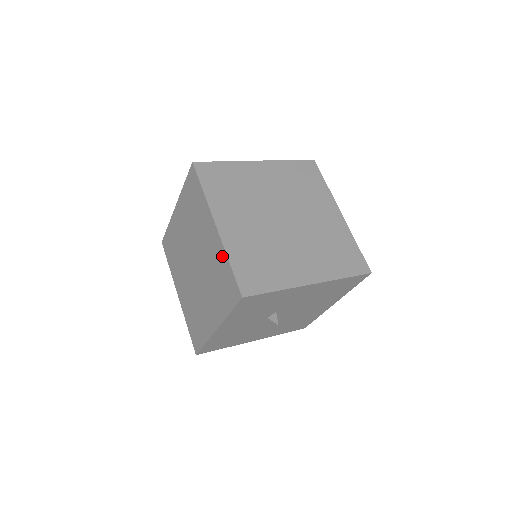
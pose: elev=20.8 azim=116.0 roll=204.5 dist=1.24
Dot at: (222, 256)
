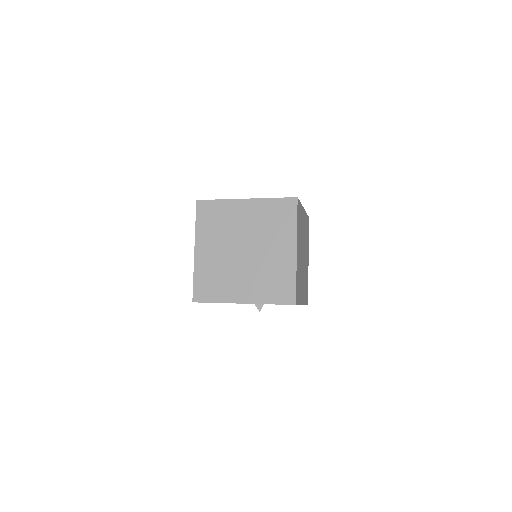
Dot at: (290, 271)
